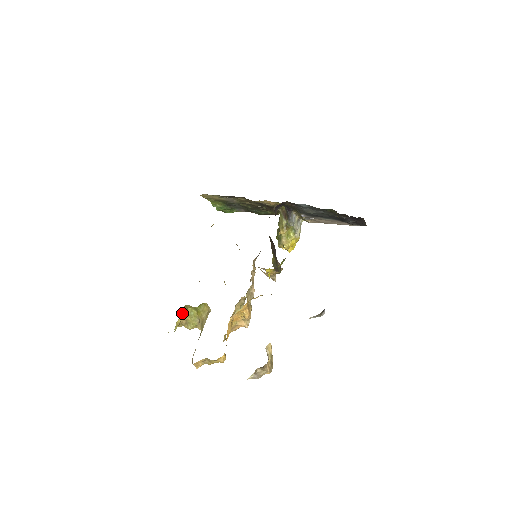
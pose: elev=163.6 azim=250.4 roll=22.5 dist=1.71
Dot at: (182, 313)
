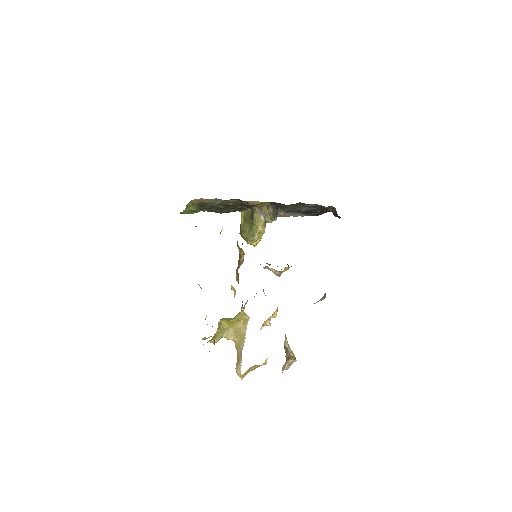
Dot at: (218, 328)
